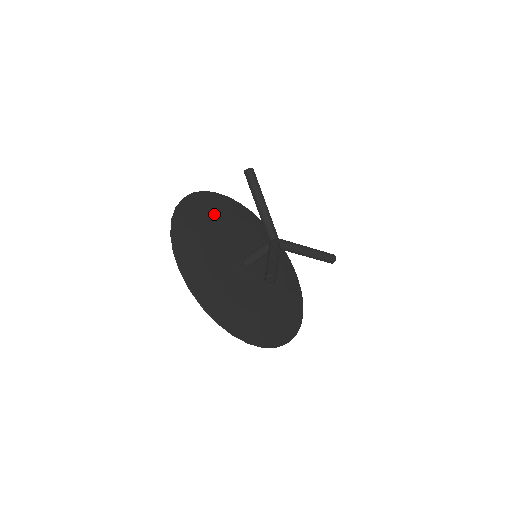
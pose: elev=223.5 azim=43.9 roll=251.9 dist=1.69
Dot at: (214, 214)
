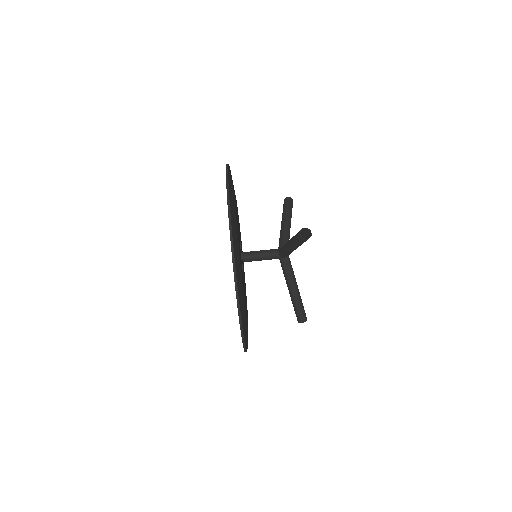
Dot at: occluded
